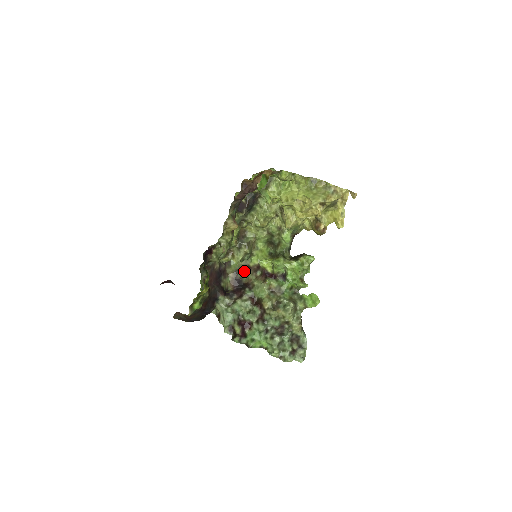
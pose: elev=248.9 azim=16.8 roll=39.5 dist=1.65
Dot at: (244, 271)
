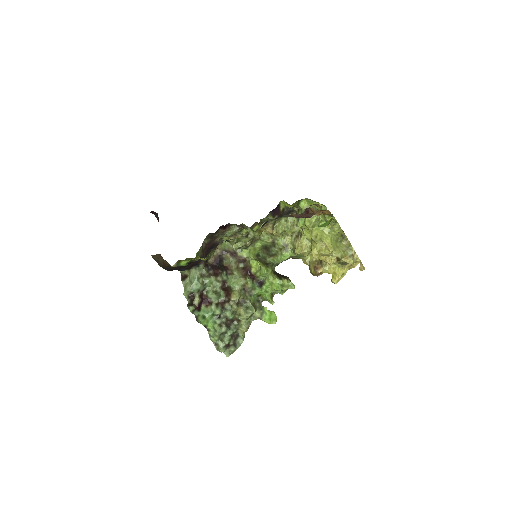
Dot at: (231, 255)
